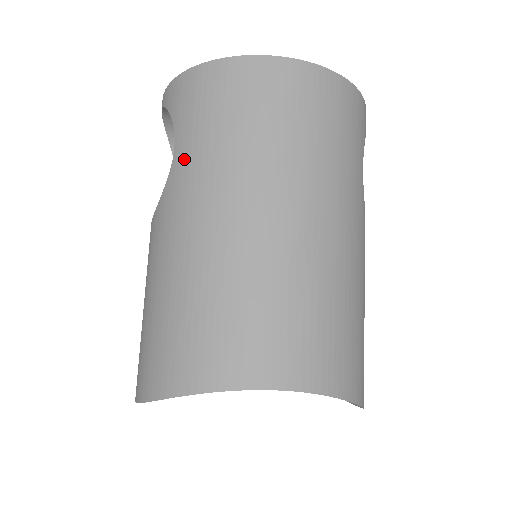
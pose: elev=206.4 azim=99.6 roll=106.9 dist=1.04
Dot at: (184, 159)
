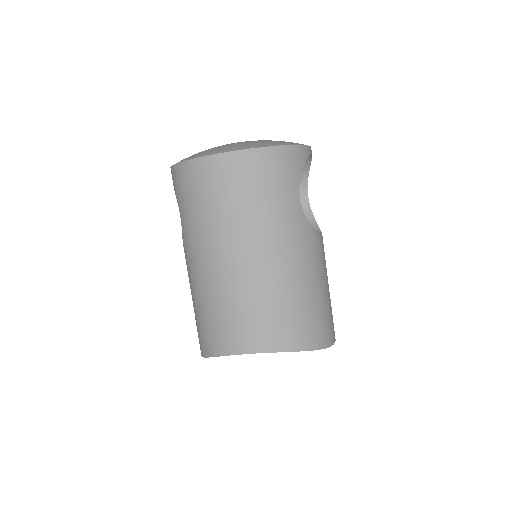
Dot at: (185, 225)
